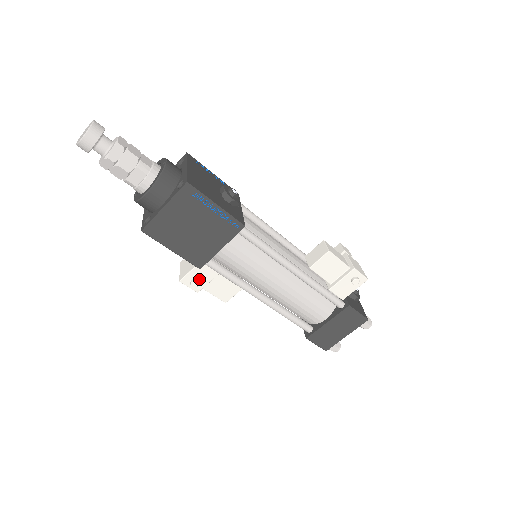
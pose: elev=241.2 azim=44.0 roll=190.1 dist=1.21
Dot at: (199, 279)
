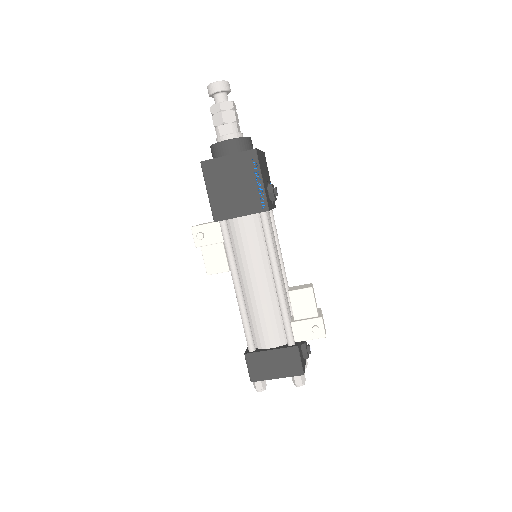
Dot at: (206, 236)
